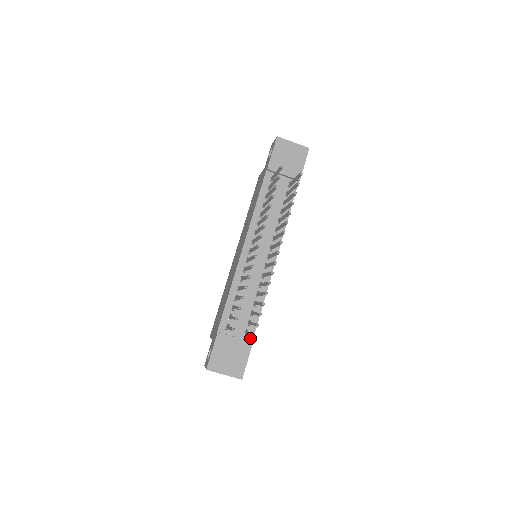
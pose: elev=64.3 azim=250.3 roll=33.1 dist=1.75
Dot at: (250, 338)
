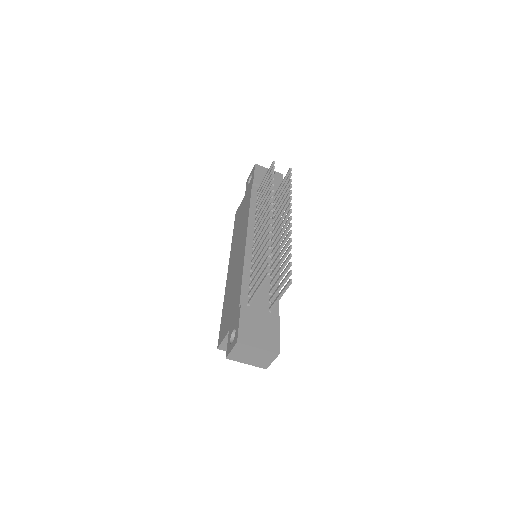
Dot at: occluded
